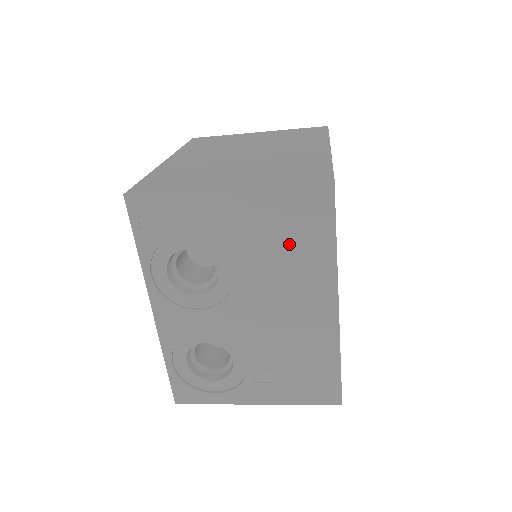
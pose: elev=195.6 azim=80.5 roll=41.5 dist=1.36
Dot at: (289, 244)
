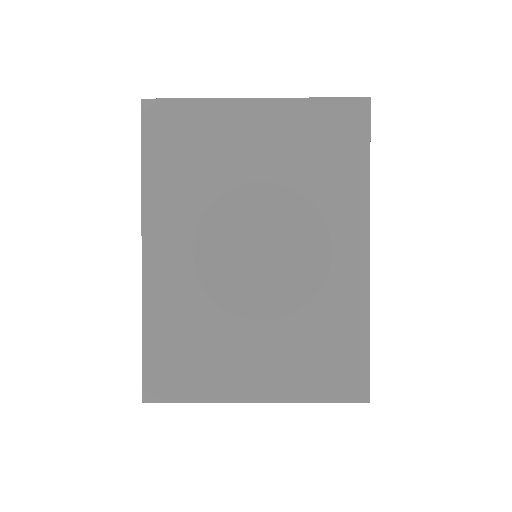
Dot at: occluded
